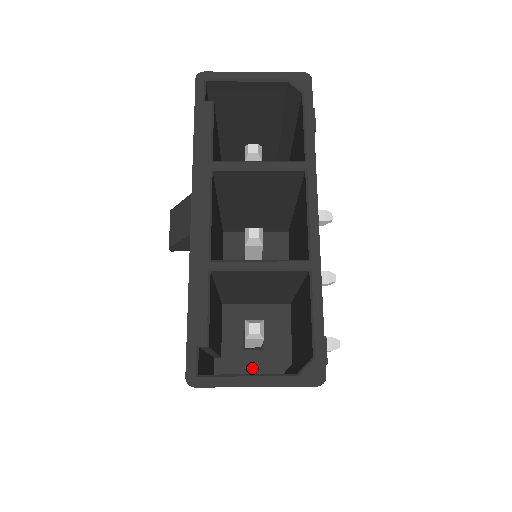
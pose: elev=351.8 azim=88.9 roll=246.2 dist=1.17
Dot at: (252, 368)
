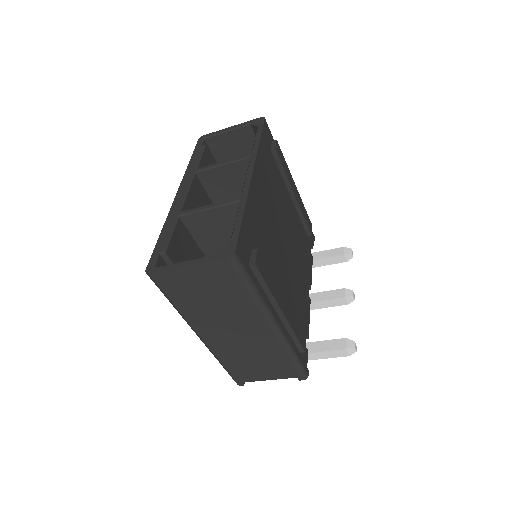
Dot at: occluded
